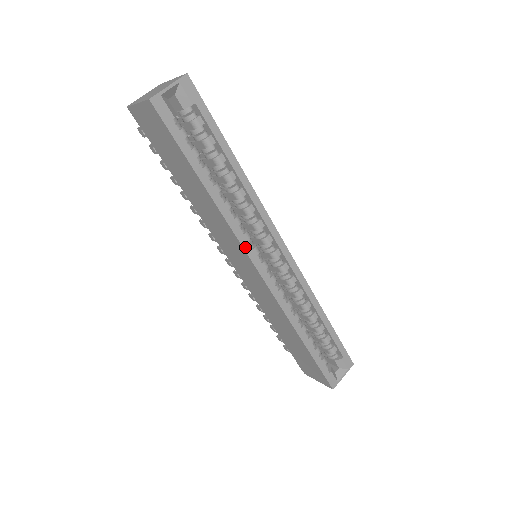
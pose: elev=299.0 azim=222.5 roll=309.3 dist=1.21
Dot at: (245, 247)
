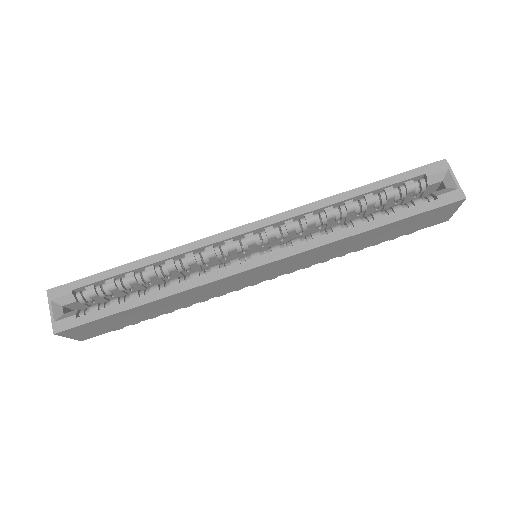
Dot at: (222, 276)
